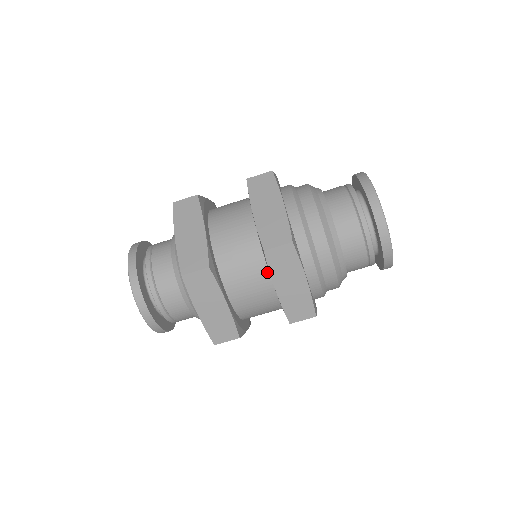
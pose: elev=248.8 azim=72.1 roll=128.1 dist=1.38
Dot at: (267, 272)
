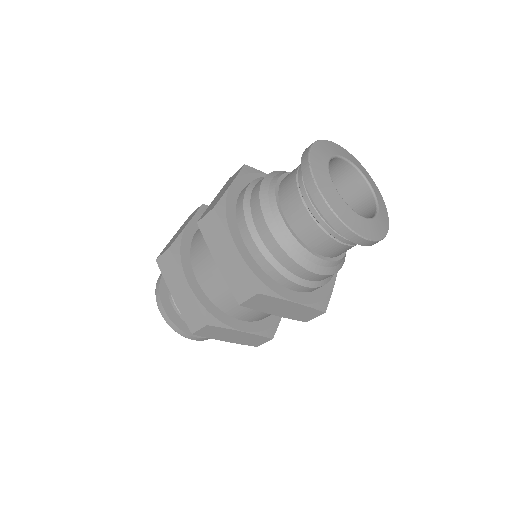
Dot at: occluded
